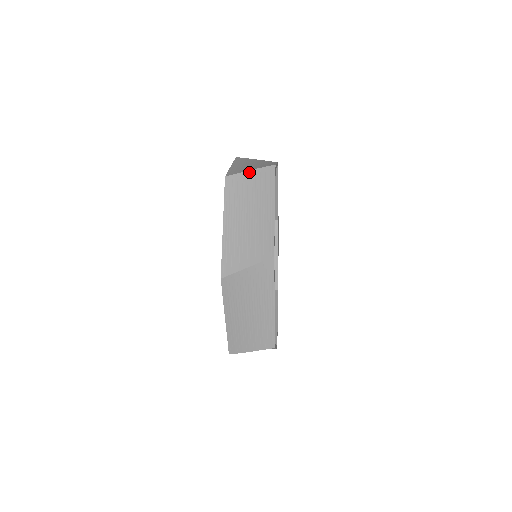
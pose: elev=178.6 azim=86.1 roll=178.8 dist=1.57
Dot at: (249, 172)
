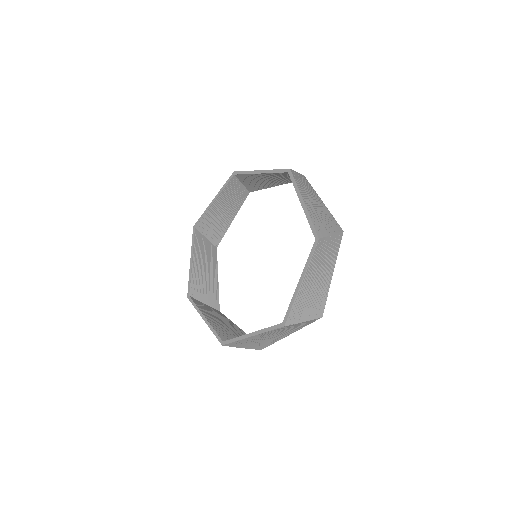
Dot at: occluded
